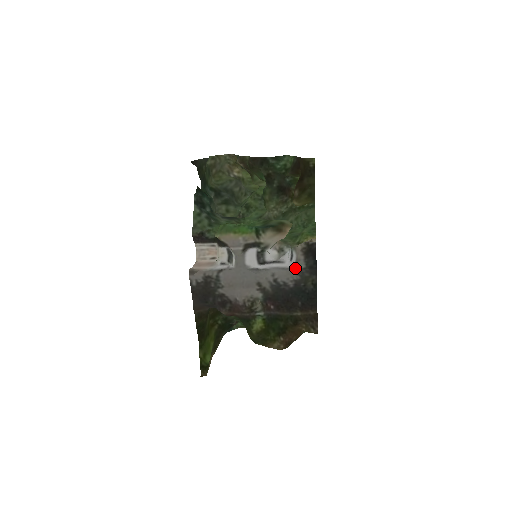
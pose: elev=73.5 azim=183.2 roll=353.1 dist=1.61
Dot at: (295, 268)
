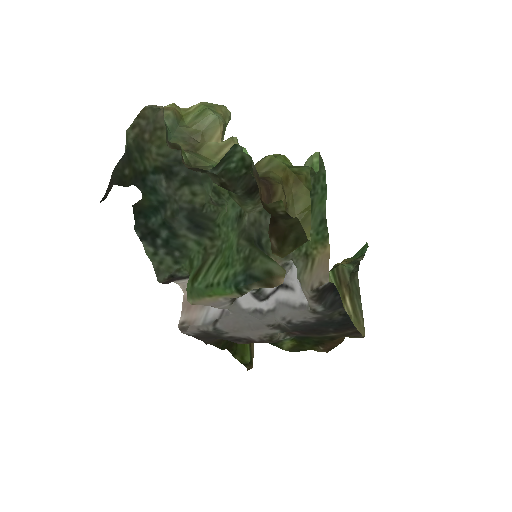
Dot at: (310, 311)
